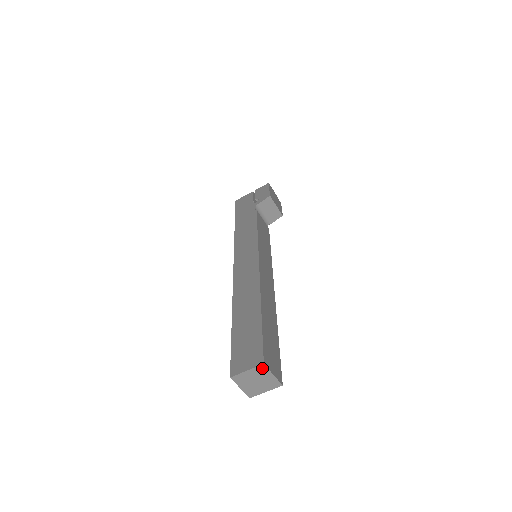
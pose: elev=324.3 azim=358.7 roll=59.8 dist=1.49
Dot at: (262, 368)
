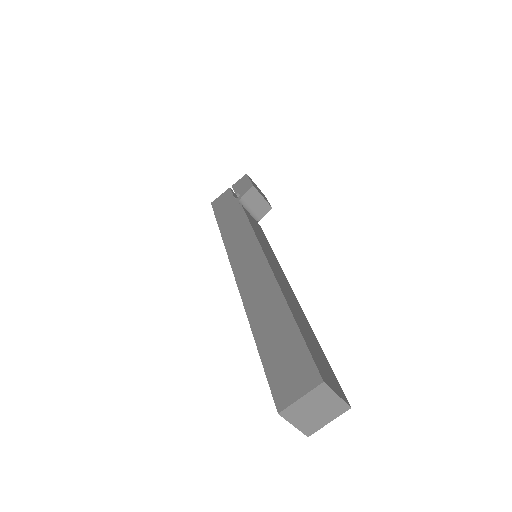
Dot at: (321, 389)
